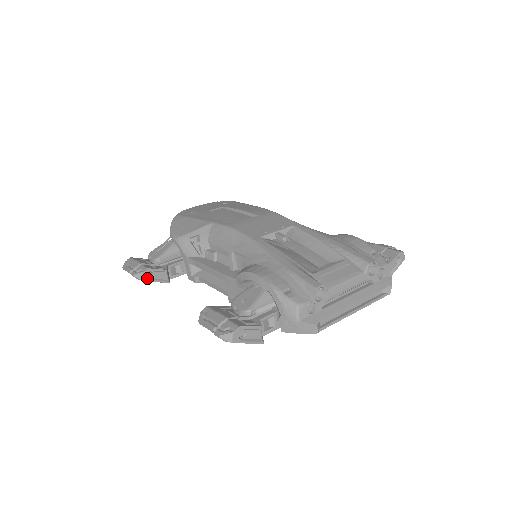
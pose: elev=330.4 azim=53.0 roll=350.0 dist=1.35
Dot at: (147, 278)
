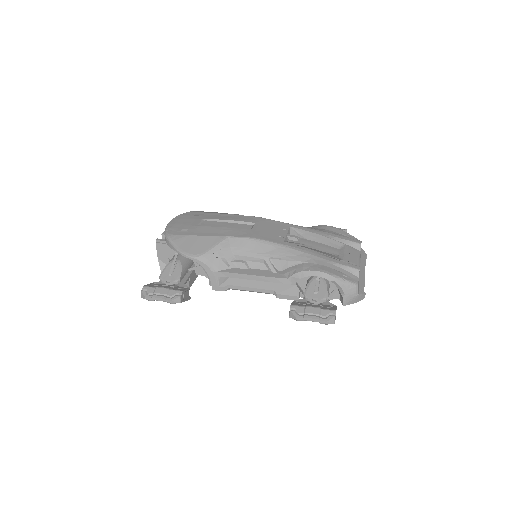
Dot at: (182, 300)
